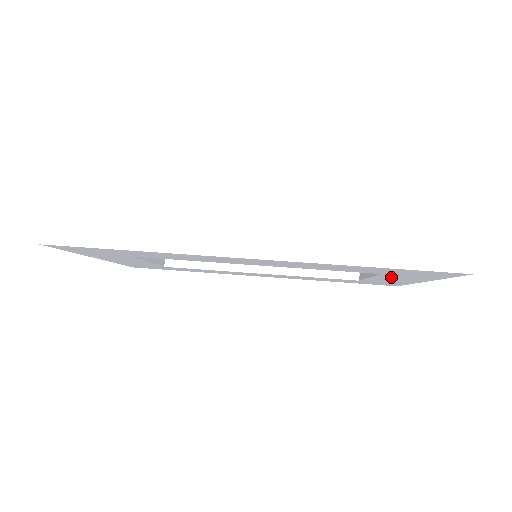
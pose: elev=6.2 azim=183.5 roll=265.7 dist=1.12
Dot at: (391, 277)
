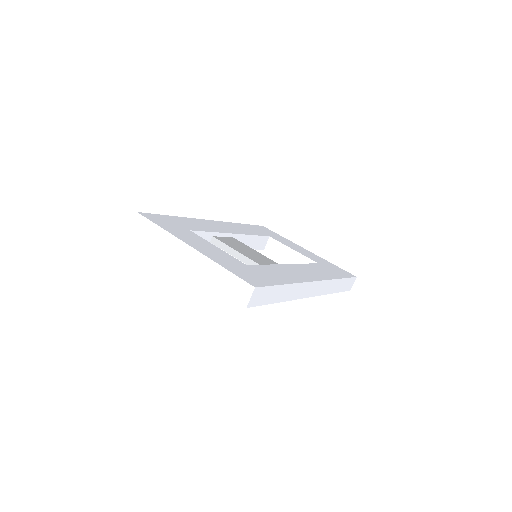
Dot at: occluded
